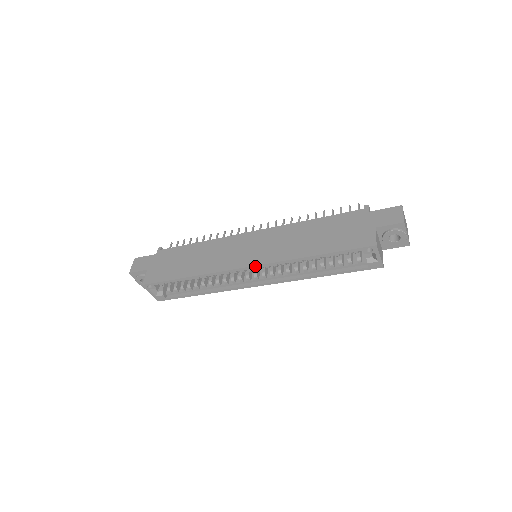
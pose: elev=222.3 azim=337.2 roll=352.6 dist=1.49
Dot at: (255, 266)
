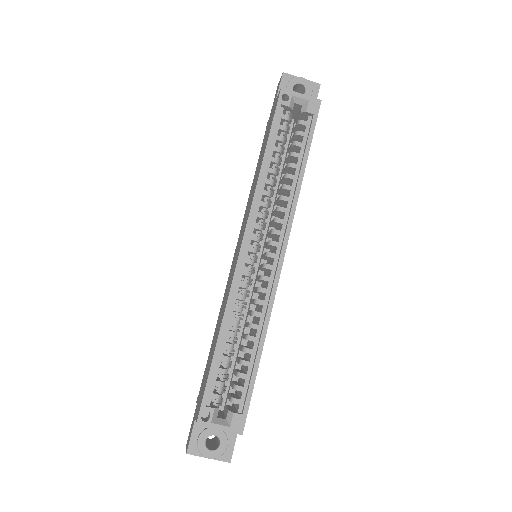
Dot at: (245, 235)
